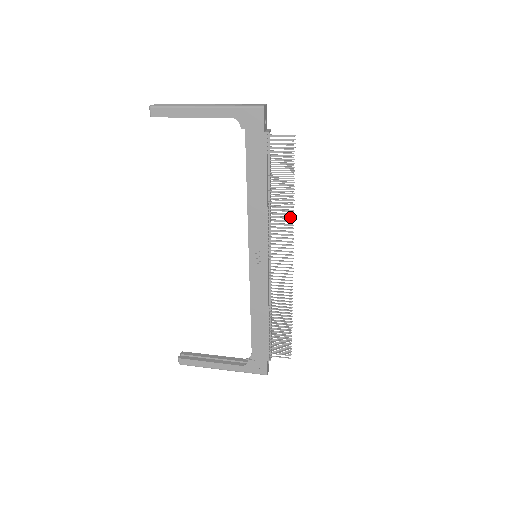
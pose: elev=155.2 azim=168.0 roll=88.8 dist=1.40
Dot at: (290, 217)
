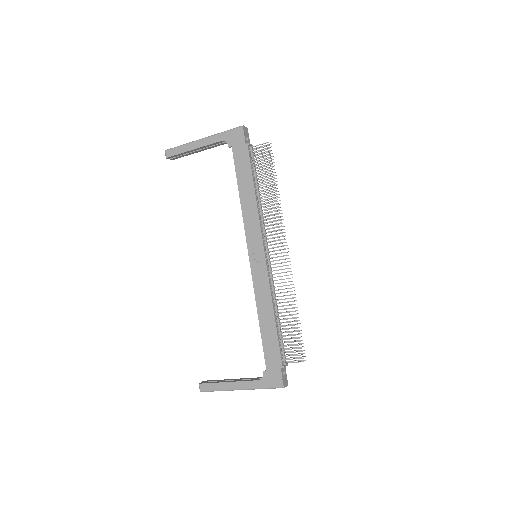
Dot at: (277, 210)
